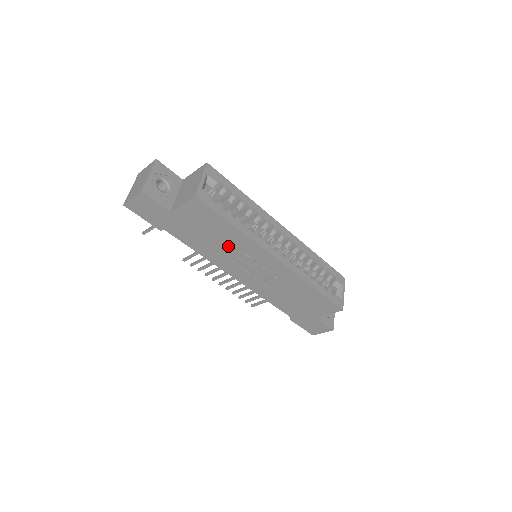
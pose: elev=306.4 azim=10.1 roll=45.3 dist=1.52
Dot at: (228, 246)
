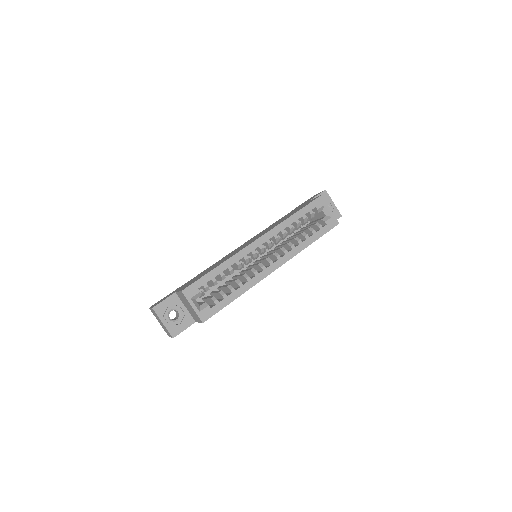
Dot at: occluded
